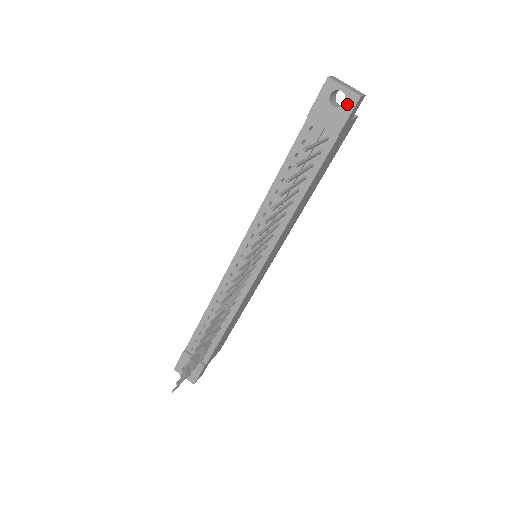
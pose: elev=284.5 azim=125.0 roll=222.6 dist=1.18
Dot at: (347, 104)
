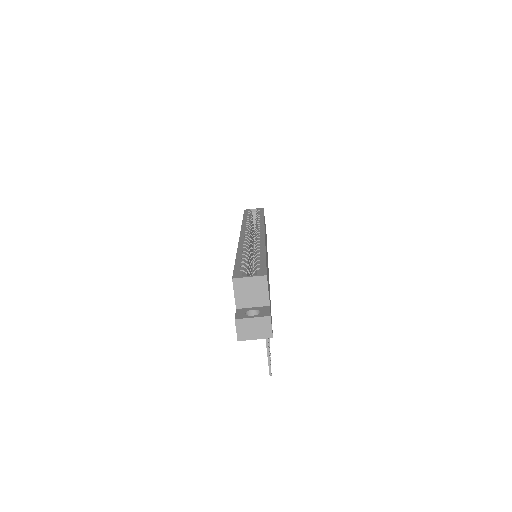
Dot at: occluded
